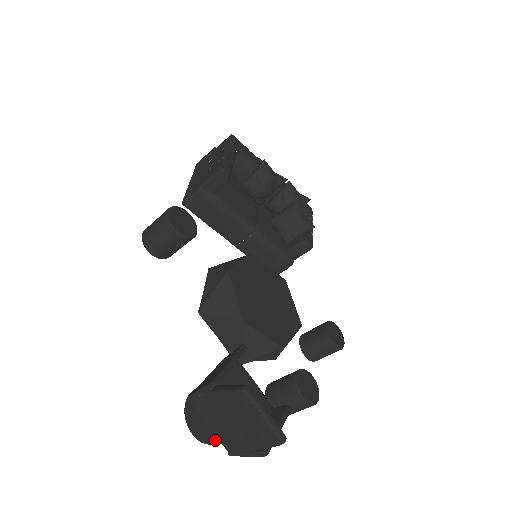
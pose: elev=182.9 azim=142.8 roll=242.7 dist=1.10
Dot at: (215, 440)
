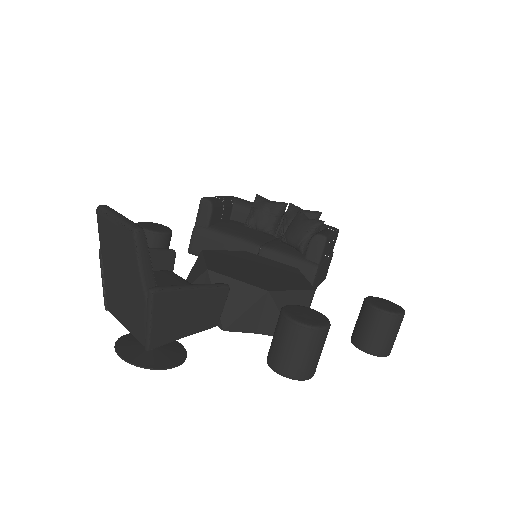
Dot at: (153, 366)
